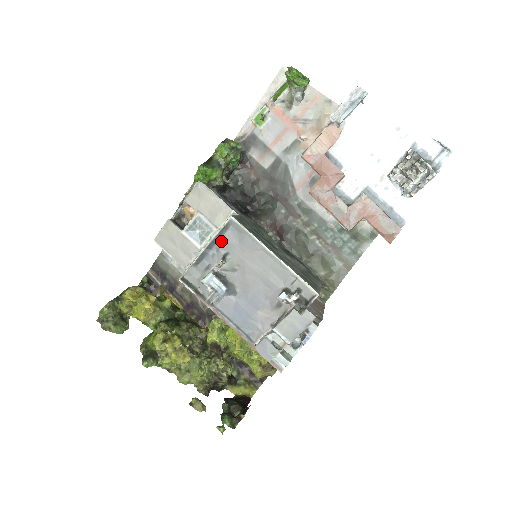
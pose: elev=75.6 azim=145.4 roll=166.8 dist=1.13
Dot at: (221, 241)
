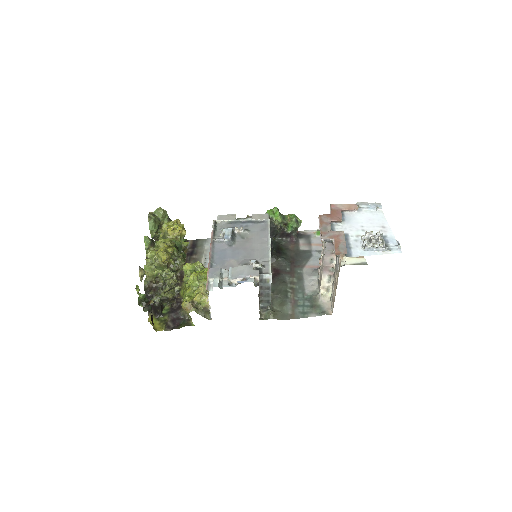
Dot at: (252, 224)
